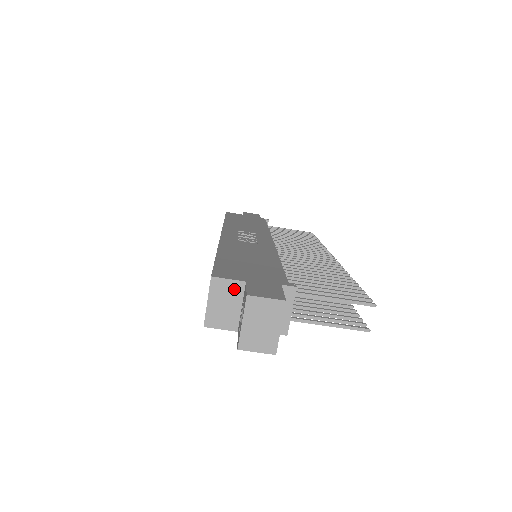
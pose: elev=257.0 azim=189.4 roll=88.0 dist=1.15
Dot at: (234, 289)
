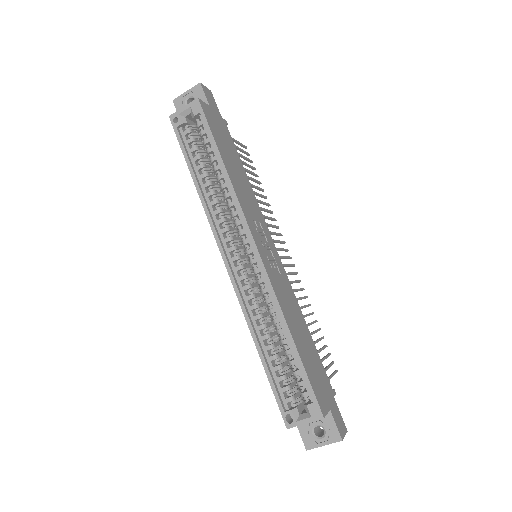
Dot at: occluded
